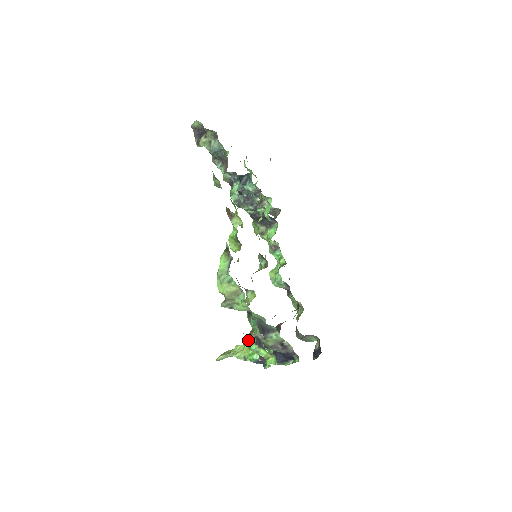
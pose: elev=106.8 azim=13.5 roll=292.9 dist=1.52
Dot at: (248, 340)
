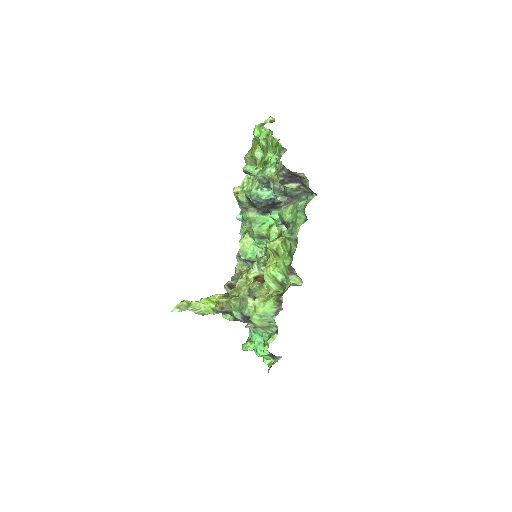
Dot at: (217, 309)
